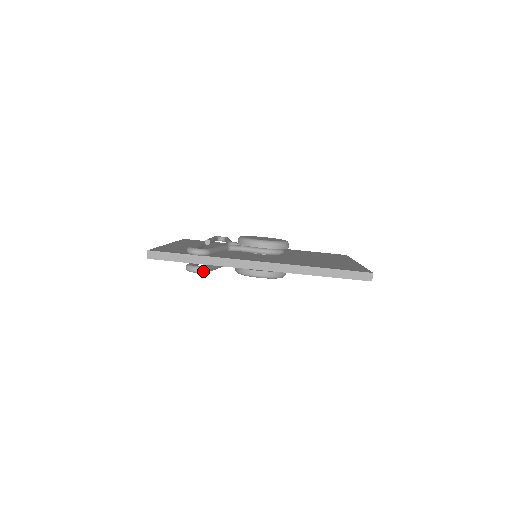
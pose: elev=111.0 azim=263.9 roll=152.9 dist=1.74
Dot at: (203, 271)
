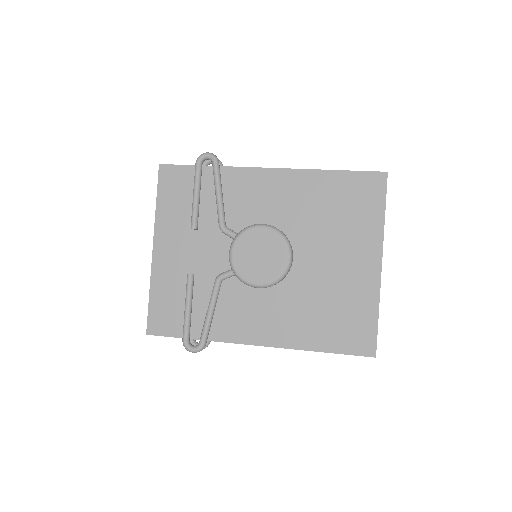
Dot at: (215, 155)
